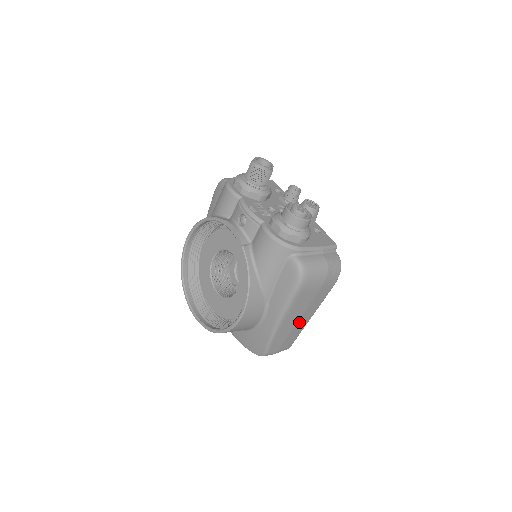
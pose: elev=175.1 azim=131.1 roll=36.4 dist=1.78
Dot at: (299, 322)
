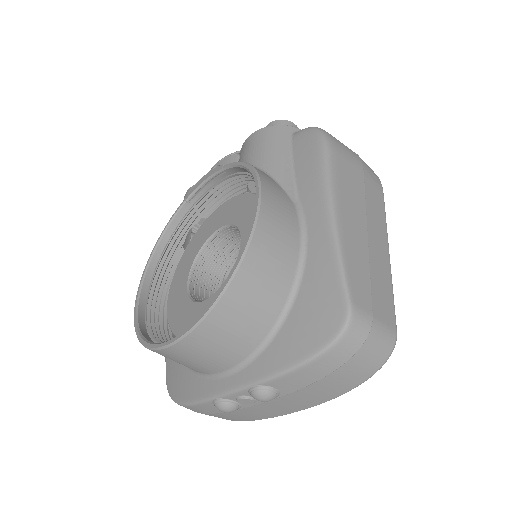
Dot at: (371, 242)
